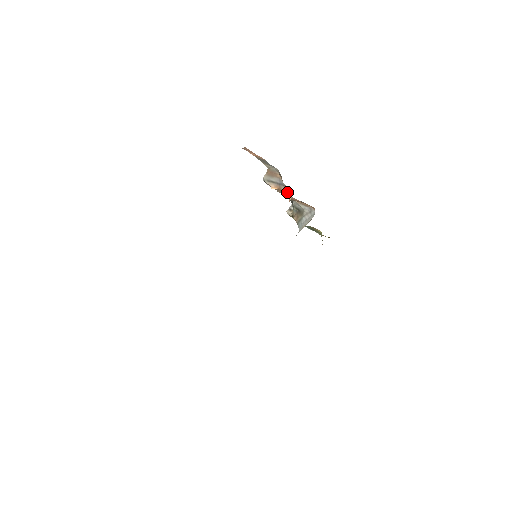
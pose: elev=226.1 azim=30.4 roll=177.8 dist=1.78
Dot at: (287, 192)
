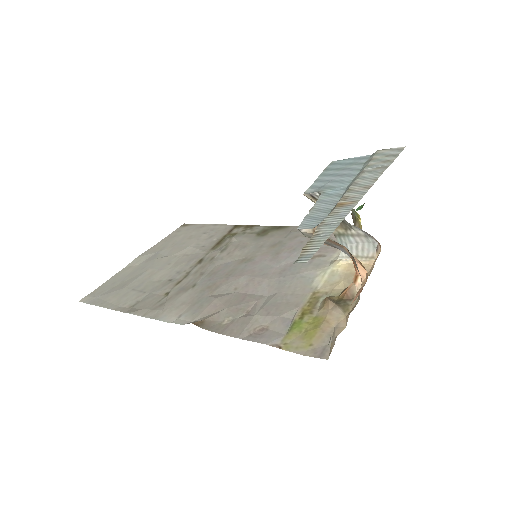
Dot at: occluded
